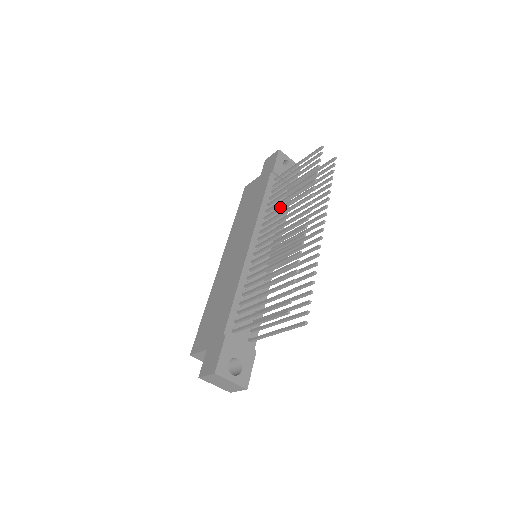
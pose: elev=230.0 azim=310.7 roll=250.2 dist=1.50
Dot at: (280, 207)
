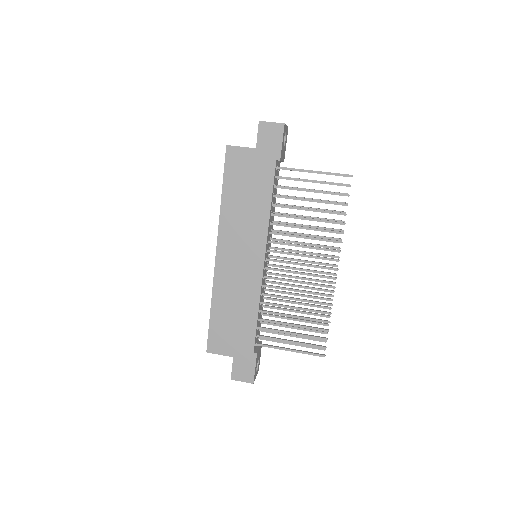
Dot at: (296, 227)
